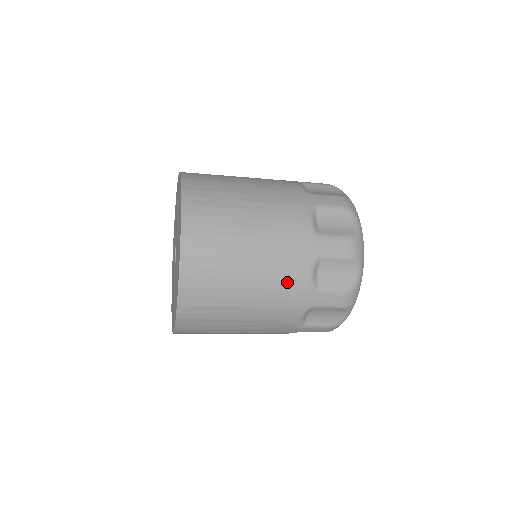
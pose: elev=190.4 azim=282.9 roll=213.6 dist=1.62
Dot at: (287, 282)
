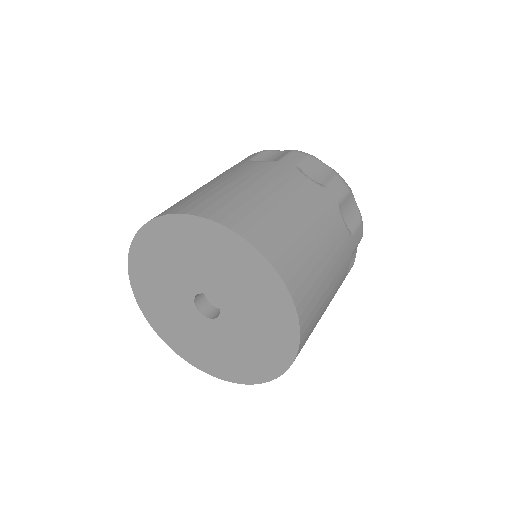
Dot at: occluded
